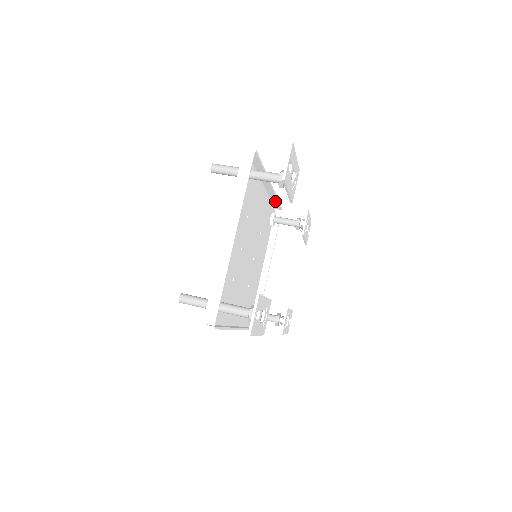
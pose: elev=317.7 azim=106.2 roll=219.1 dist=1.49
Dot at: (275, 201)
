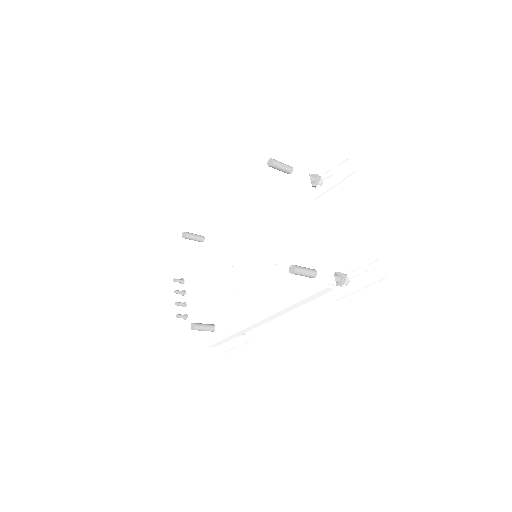
Dot at: occluded
